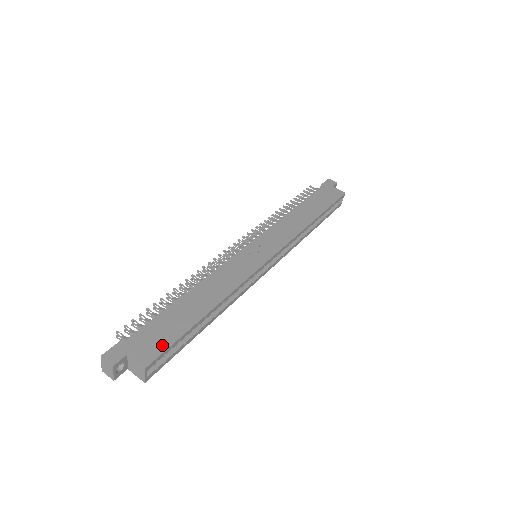
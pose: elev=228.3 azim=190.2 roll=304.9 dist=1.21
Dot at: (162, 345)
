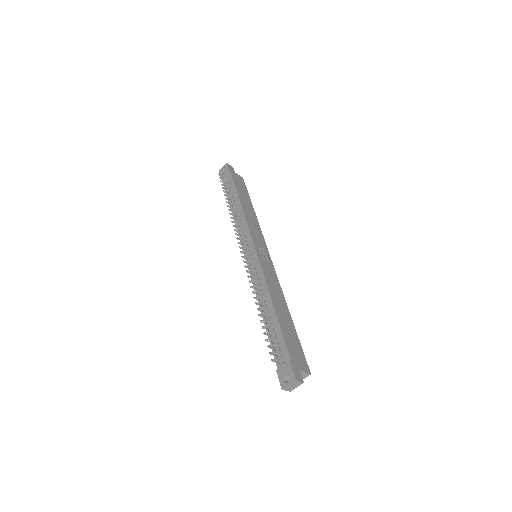
Dot at: (301, 354)
